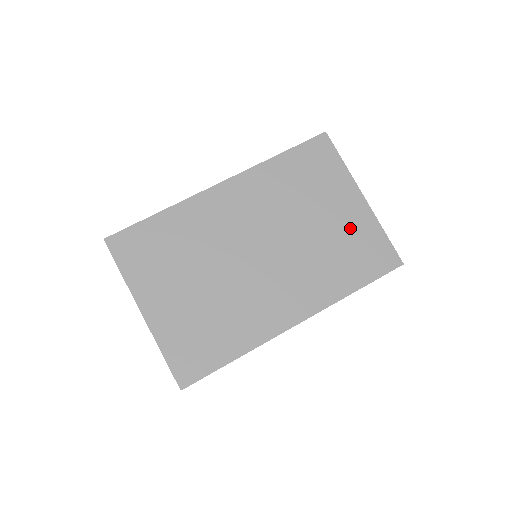
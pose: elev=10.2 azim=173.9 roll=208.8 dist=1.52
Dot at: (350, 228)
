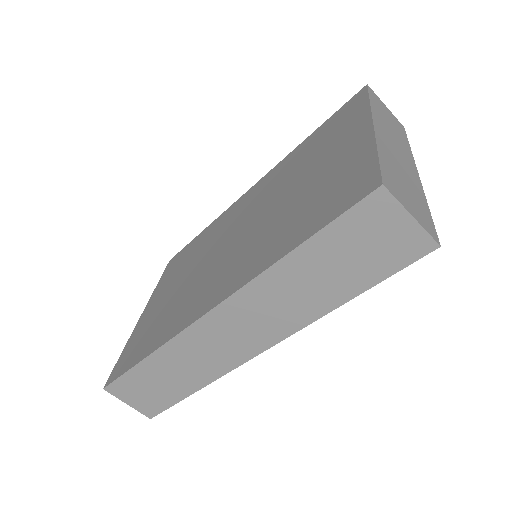
Dot at: (332, 170)
